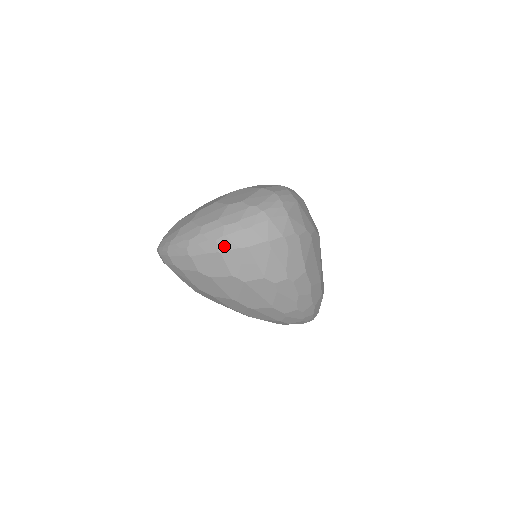
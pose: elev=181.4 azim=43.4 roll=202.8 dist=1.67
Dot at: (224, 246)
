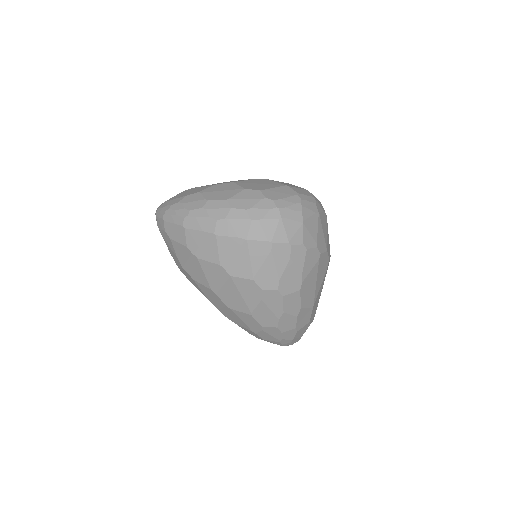
Dot at: (223, 230)
